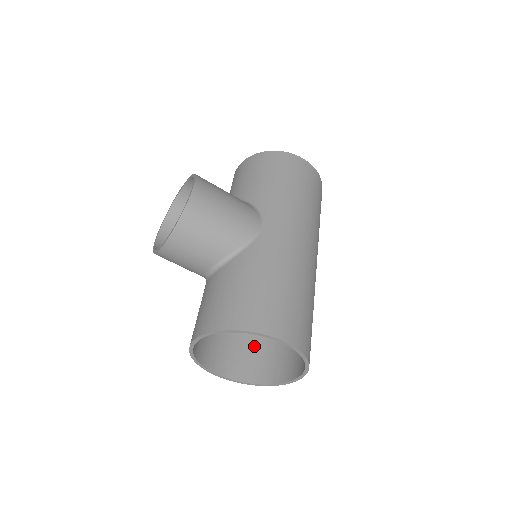
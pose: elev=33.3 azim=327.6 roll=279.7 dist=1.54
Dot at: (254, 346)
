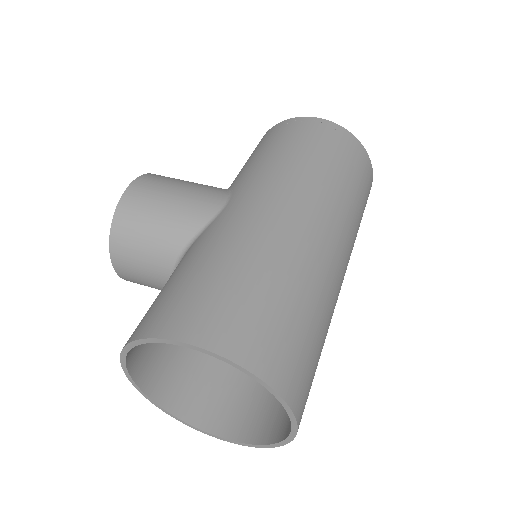
Dot at: occluded
